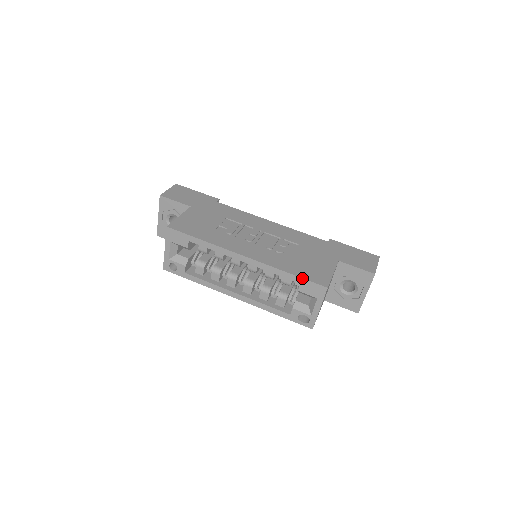
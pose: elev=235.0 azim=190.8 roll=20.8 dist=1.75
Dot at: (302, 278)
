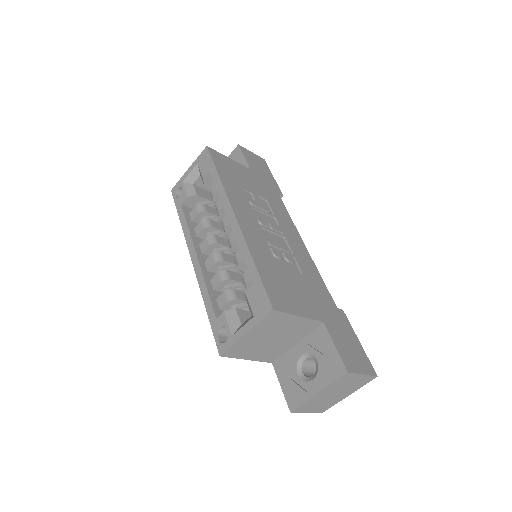
Dot at: (260, 278)
